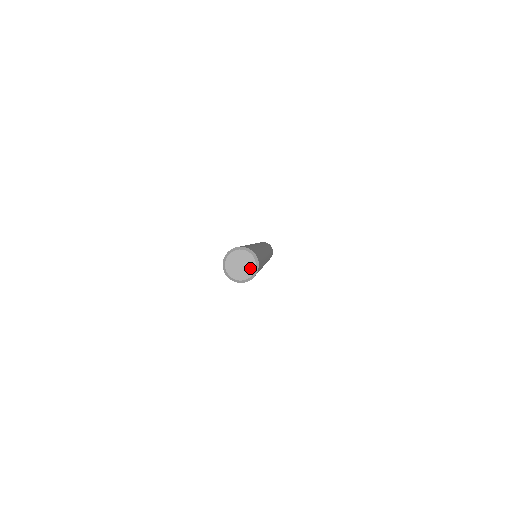
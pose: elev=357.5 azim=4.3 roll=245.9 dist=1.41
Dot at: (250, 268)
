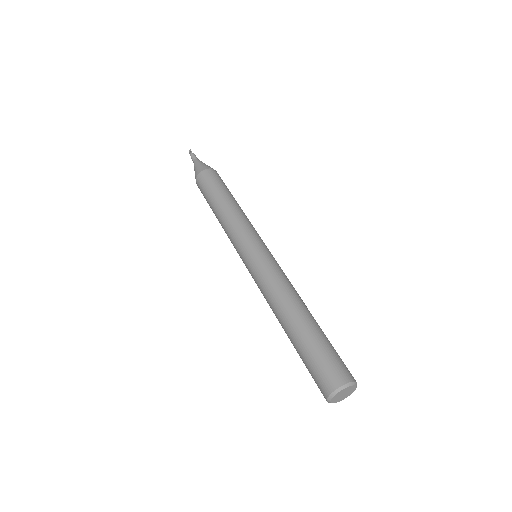
Dot at: (345, 397)
